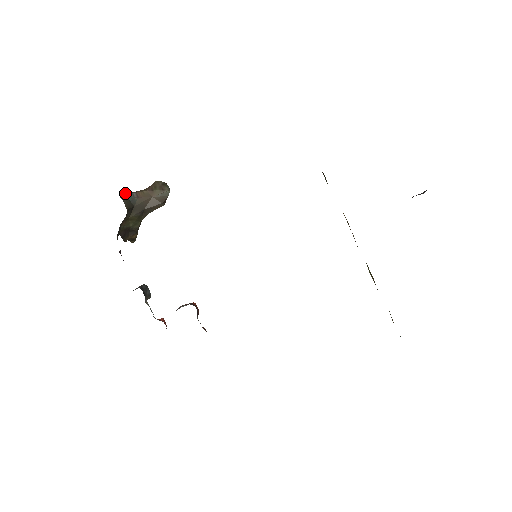
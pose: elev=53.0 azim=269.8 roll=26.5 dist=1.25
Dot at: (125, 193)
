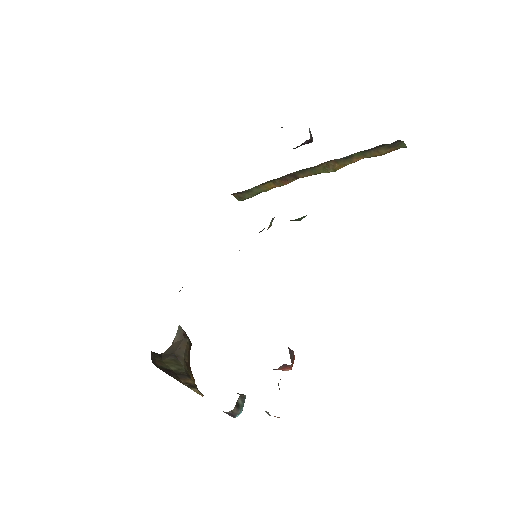
Dot at: occluded
